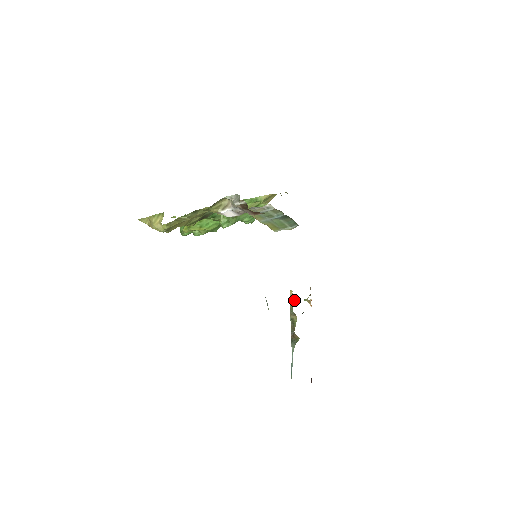
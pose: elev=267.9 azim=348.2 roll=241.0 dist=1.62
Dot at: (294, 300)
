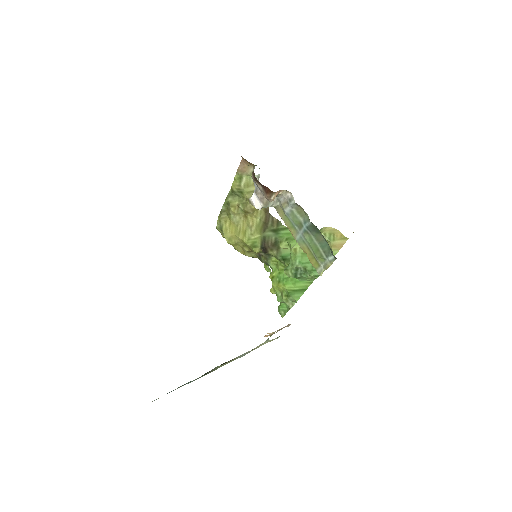
Dot at: (267, 340)
